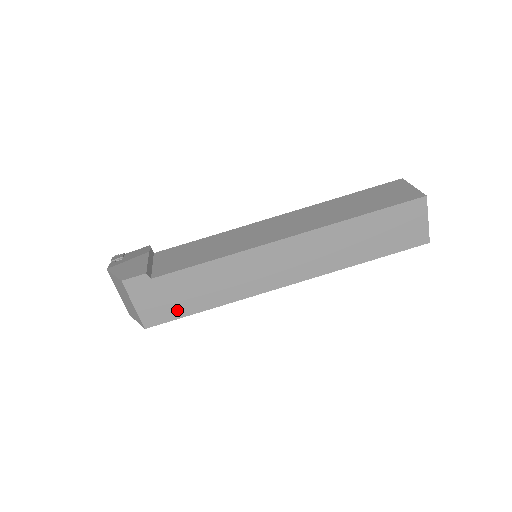
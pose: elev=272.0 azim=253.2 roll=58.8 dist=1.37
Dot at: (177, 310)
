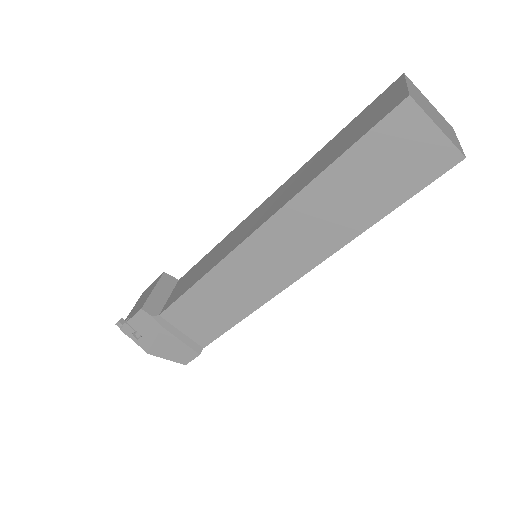
Dot at: occluded
